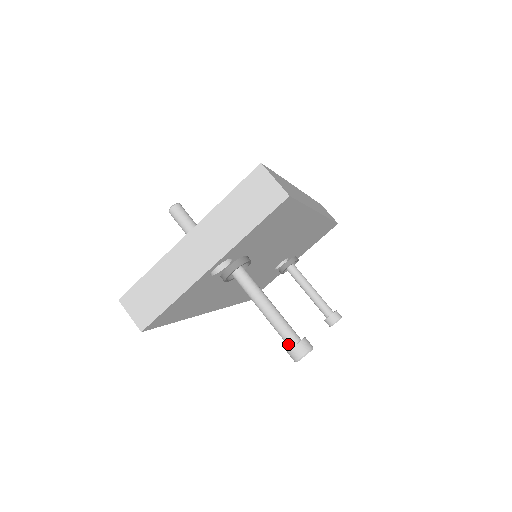
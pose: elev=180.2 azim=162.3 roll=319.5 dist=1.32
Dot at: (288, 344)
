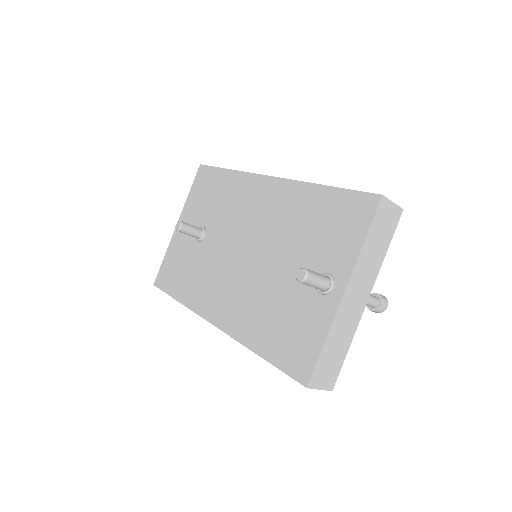
Dot at: (374, 306)
